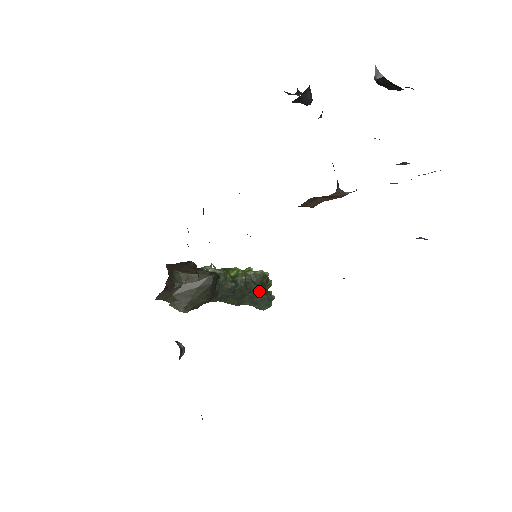
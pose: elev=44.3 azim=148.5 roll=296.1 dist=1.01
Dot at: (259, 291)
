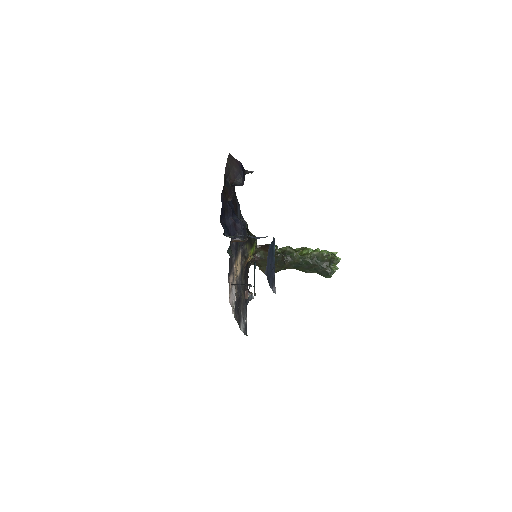
Dot at: (321, 266)
